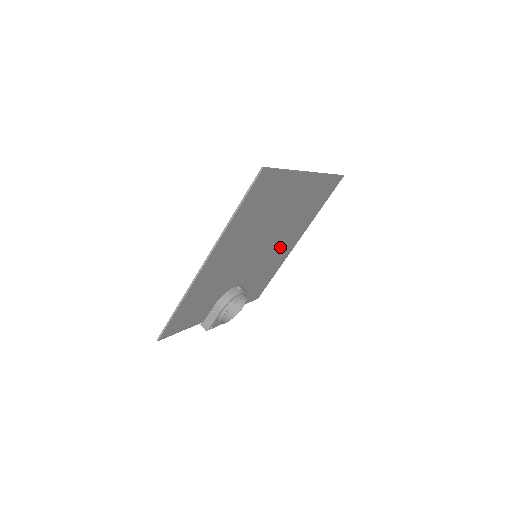
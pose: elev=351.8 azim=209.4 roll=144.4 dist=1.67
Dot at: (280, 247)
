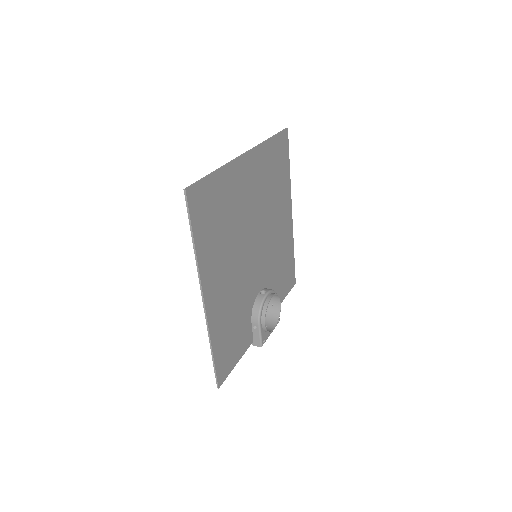
Dot at: (276, 230)
